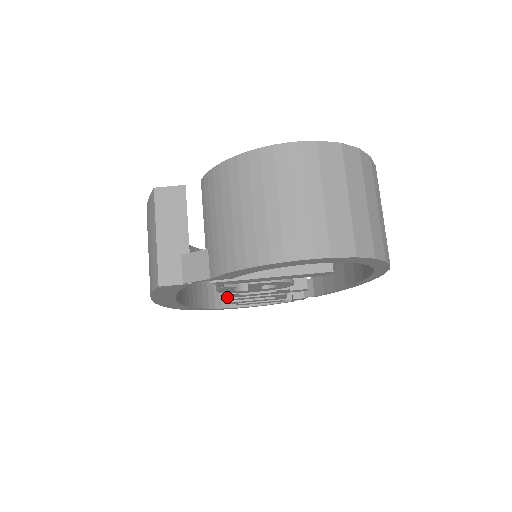
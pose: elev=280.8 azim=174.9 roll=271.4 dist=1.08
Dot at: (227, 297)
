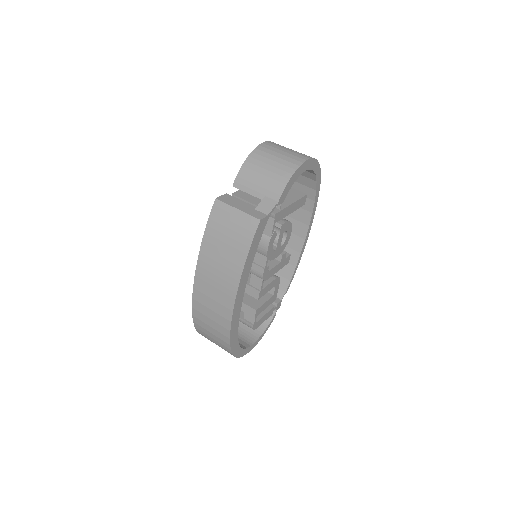
Dot at: (259, 290)
